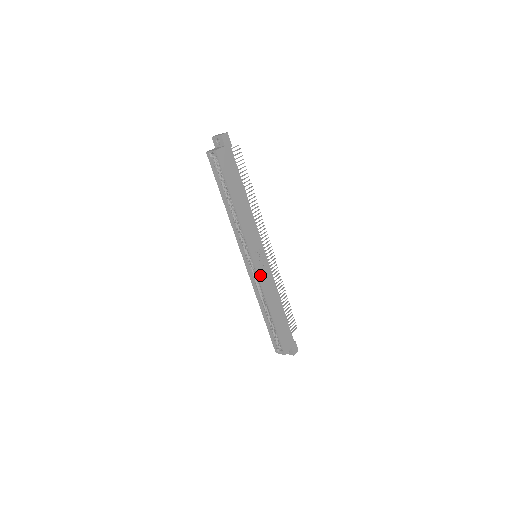
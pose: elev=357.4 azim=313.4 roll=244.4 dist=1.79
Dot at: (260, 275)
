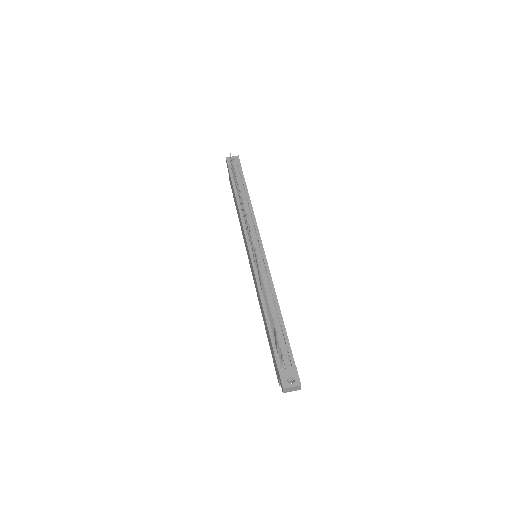
Dot at: occluded
